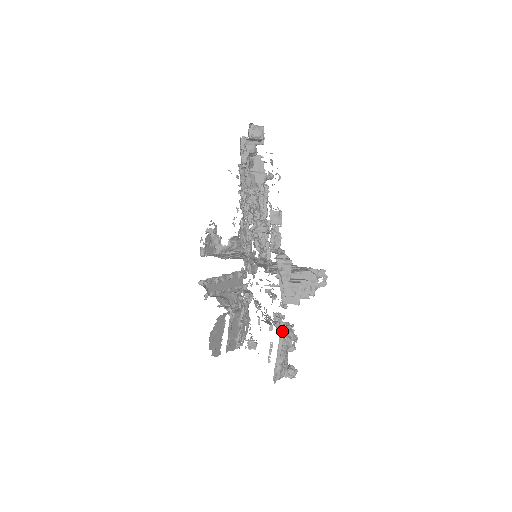
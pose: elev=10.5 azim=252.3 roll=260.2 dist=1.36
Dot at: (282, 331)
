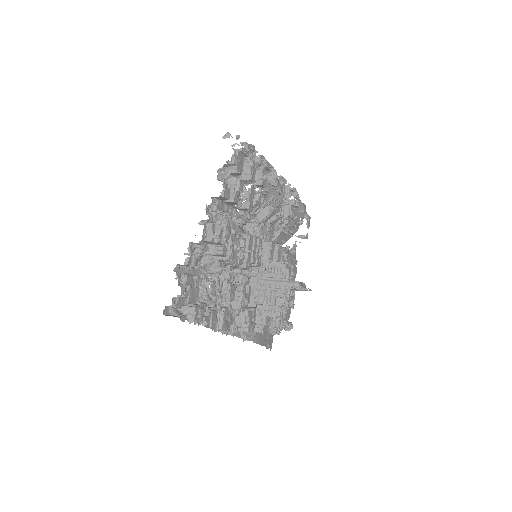
Dot at: occluded
